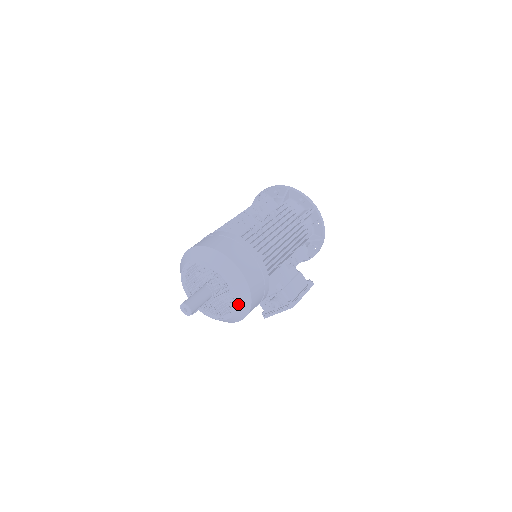
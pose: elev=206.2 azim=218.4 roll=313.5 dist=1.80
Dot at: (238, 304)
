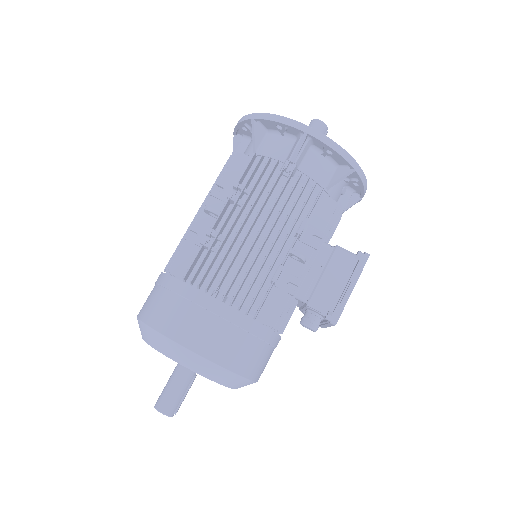
Dot at: (222, 383)
